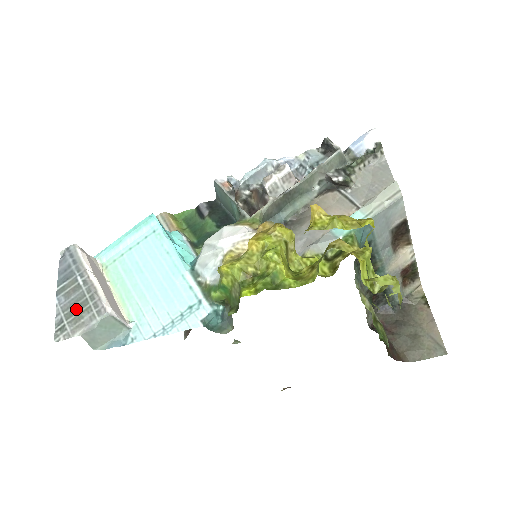
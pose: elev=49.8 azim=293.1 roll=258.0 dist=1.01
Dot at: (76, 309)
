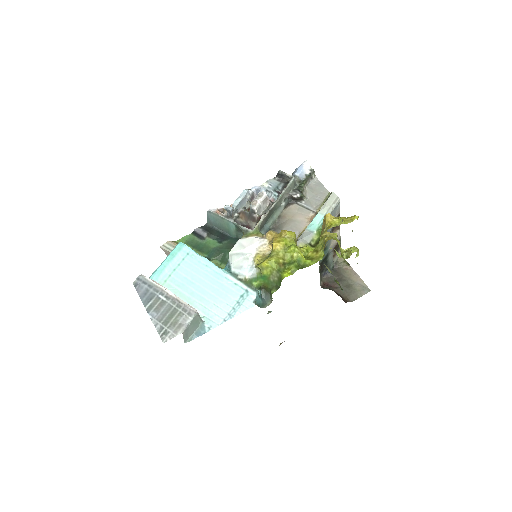
Dot at: (170, 317)
